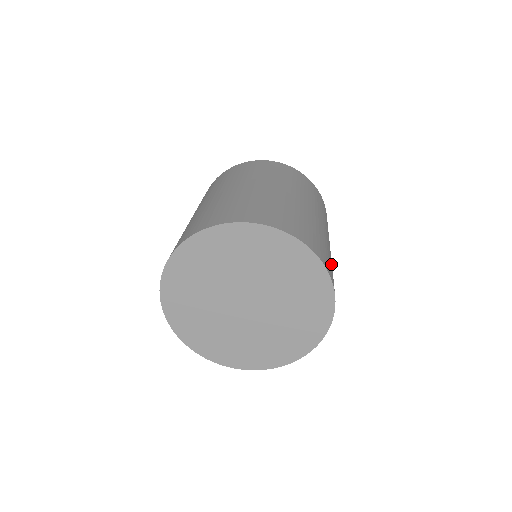
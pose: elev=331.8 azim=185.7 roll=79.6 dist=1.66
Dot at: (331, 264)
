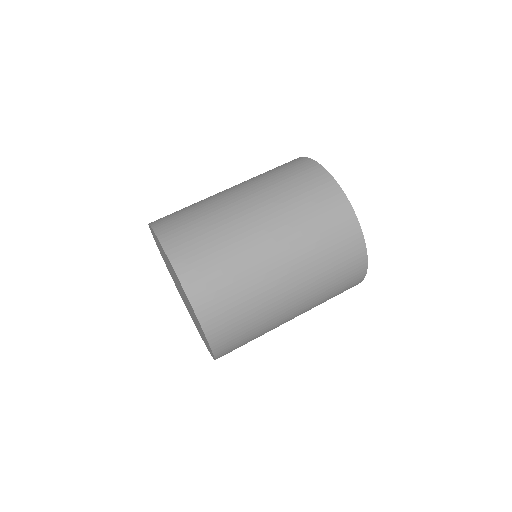
Dot at: (250, 328)
